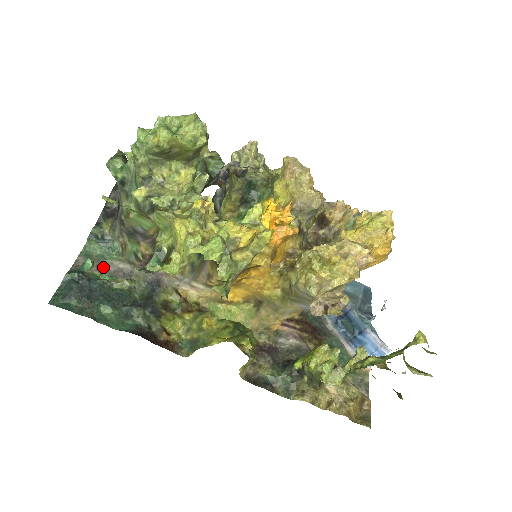
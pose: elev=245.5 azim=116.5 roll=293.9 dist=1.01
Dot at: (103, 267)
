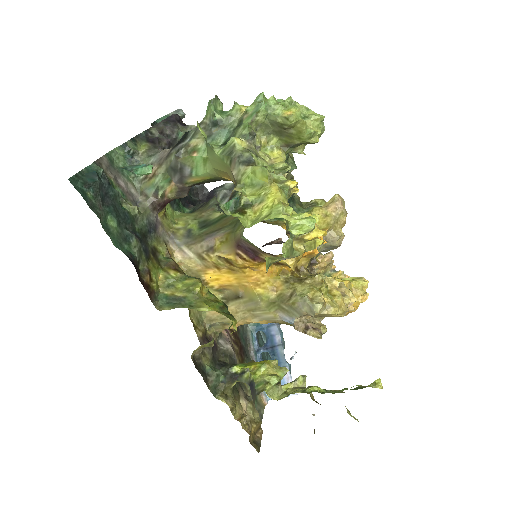
Dot at: (119, 181)
